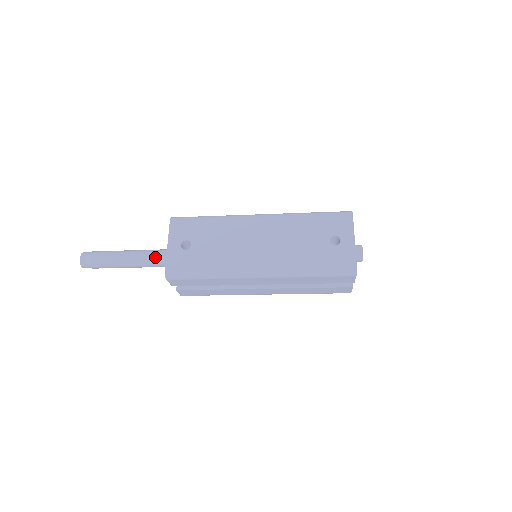
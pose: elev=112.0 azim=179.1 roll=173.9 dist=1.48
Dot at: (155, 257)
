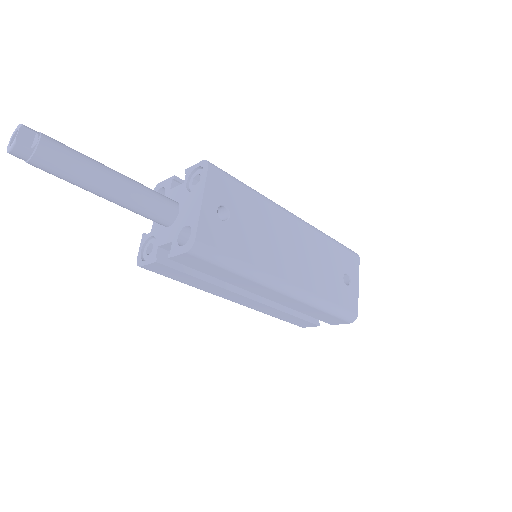
Dot at: (153, 201)
